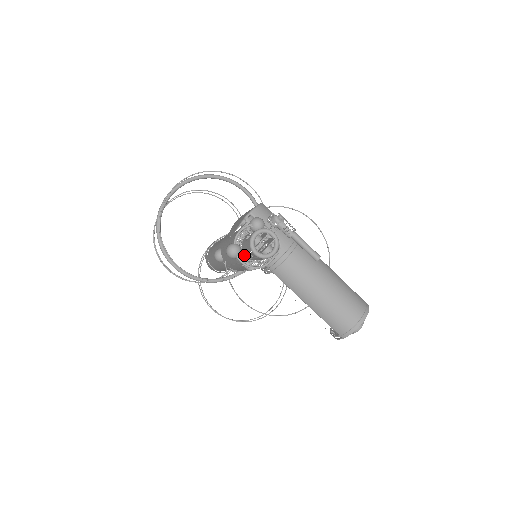
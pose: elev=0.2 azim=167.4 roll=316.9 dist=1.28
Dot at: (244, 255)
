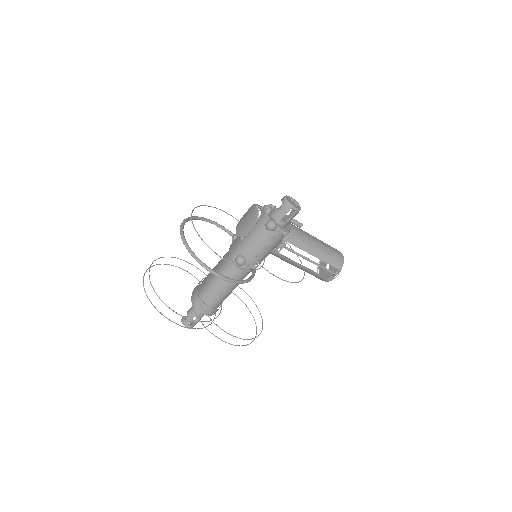
Dot at: (274, 230)
